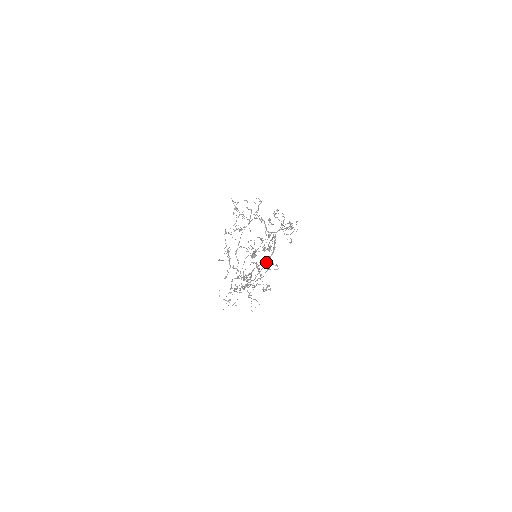
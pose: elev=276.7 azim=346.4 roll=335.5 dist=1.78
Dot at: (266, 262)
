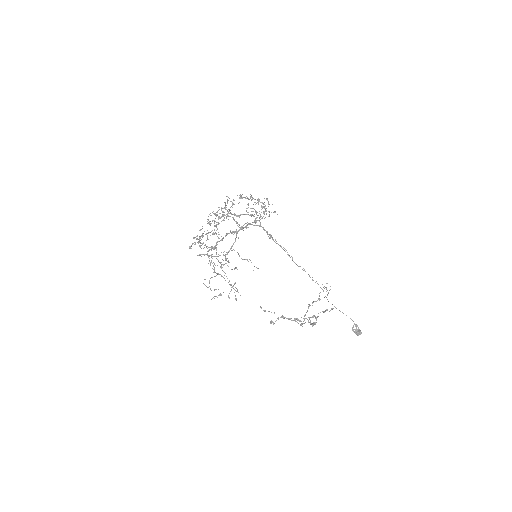
Dot at: occluded
